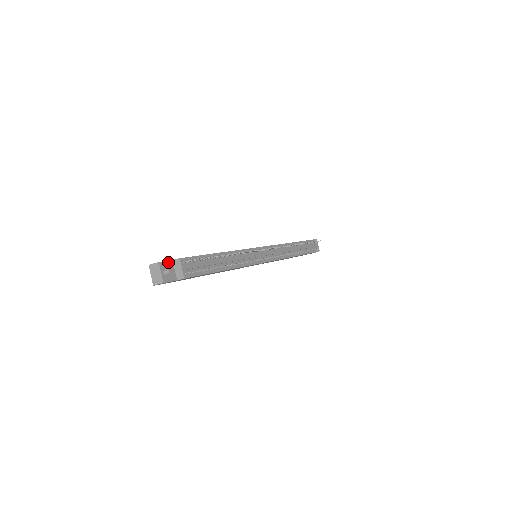
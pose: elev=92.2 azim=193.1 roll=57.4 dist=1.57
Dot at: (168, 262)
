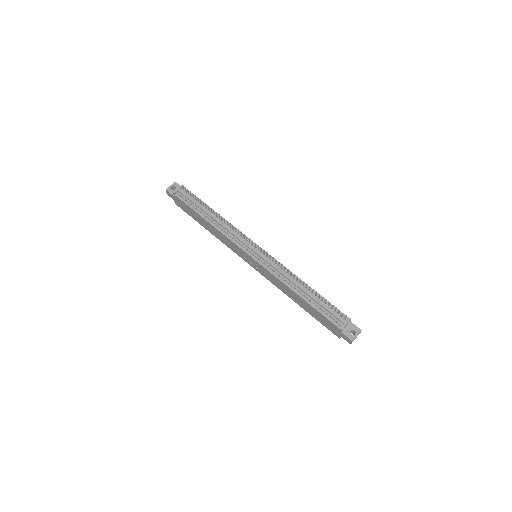
Dot at: occluded
